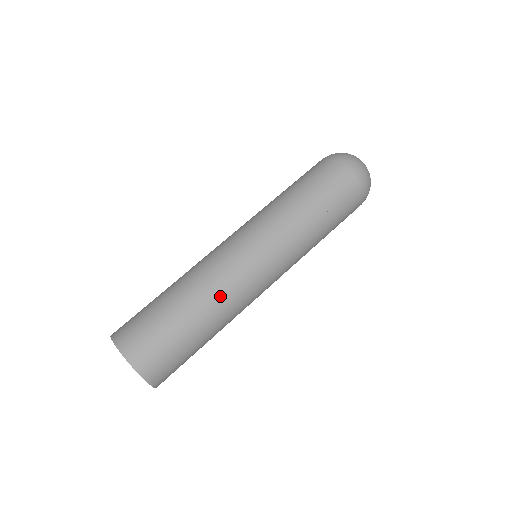
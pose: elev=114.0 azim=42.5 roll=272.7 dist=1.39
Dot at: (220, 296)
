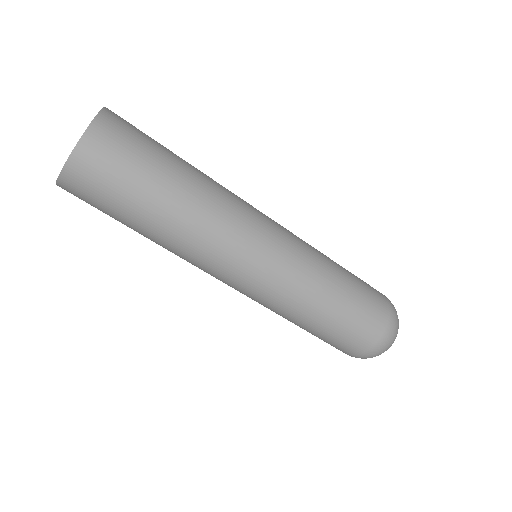
Dot at: (220, 192)
